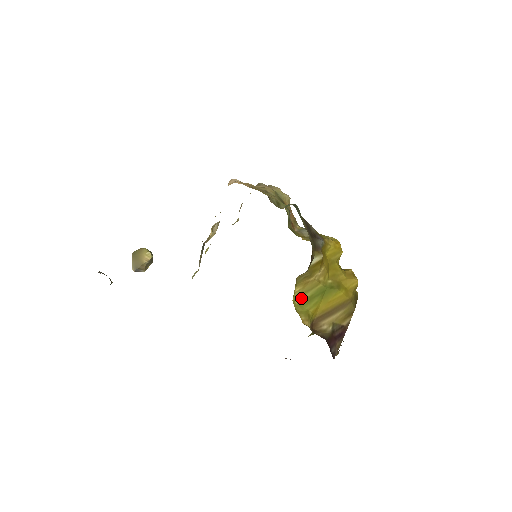
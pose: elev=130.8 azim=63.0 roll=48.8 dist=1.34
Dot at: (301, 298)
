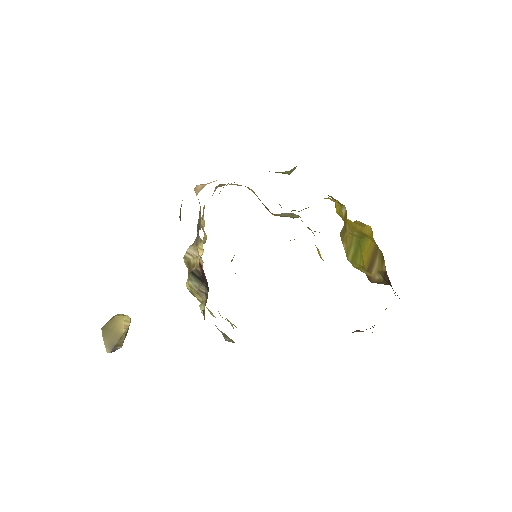
Dot at: (350, 255)
